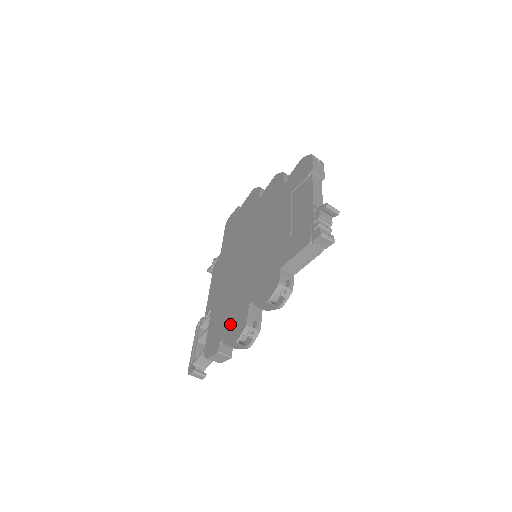
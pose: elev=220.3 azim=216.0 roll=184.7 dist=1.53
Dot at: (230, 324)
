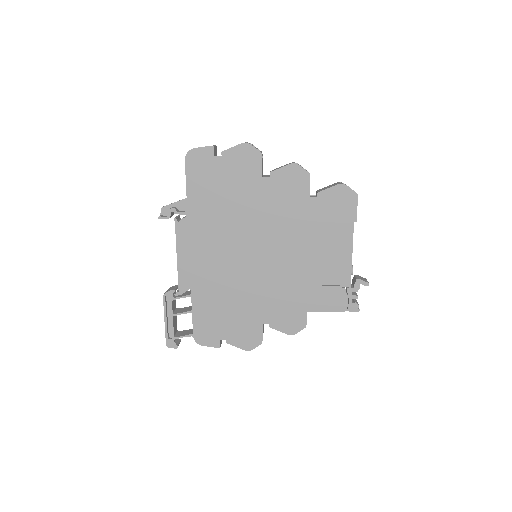
Dot at: (235, 329)
